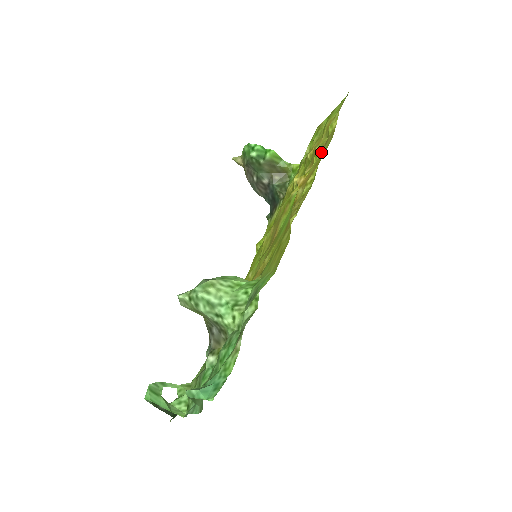
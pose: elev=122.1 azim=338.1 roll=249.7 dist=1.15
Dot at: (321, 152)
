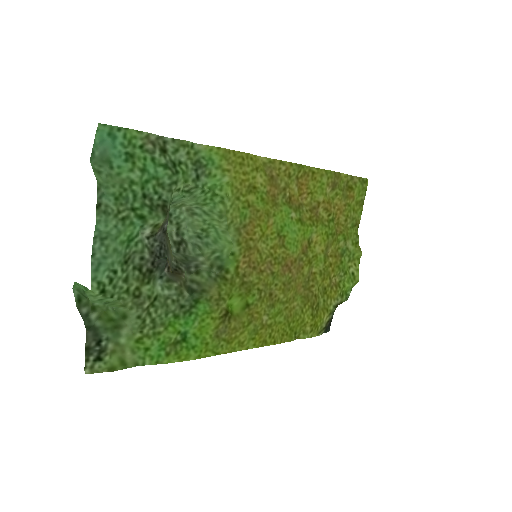
Dot at: (327, 186)
